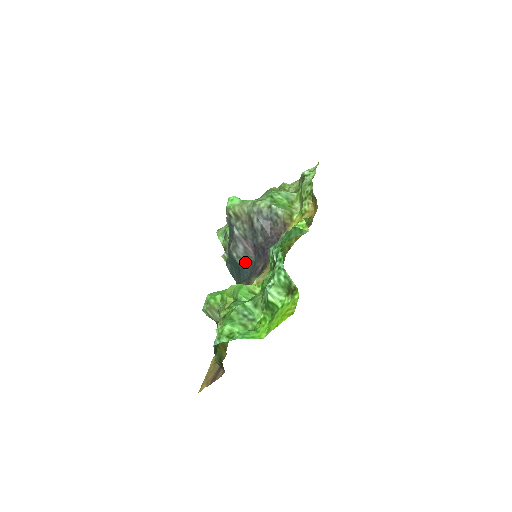
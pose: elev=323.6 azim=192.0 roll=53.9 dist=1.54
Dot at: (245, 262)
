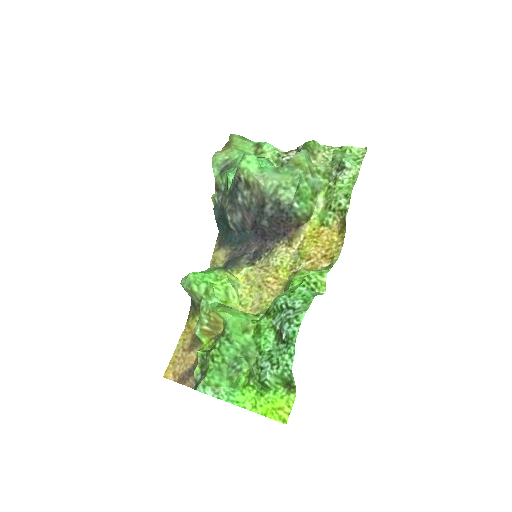
Dot at: (238, 229)
